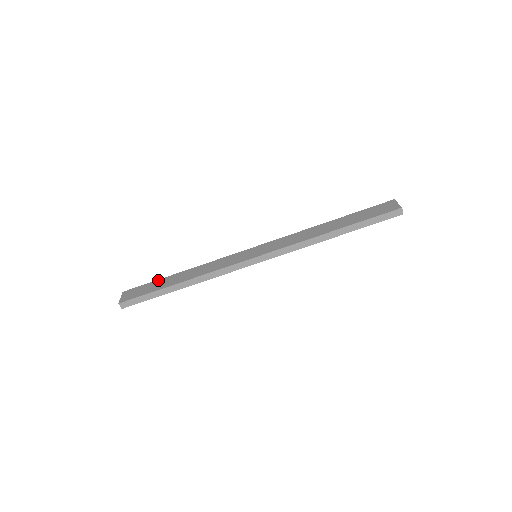
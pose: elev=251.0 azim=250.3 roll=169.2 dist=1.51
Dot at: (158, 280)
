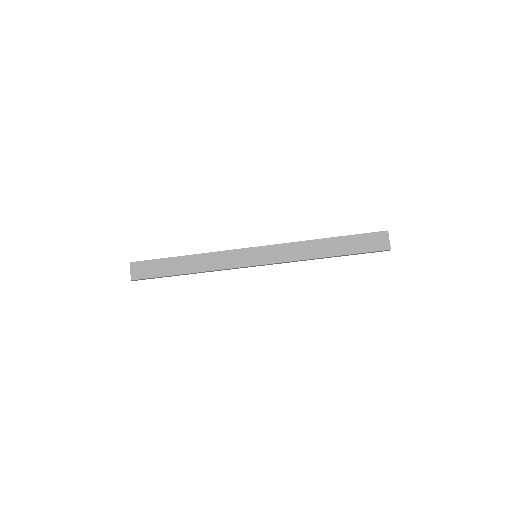
Dot at: (164, 259)
